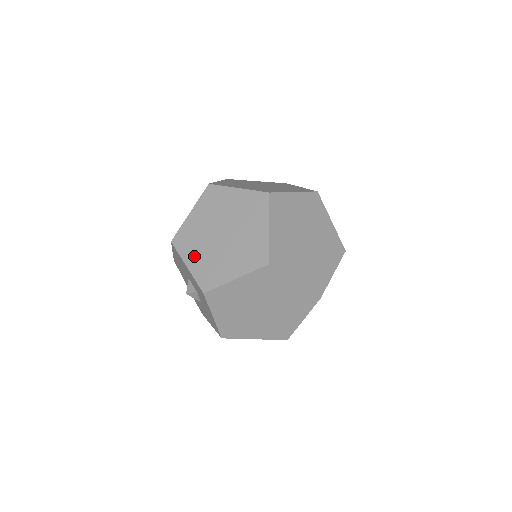
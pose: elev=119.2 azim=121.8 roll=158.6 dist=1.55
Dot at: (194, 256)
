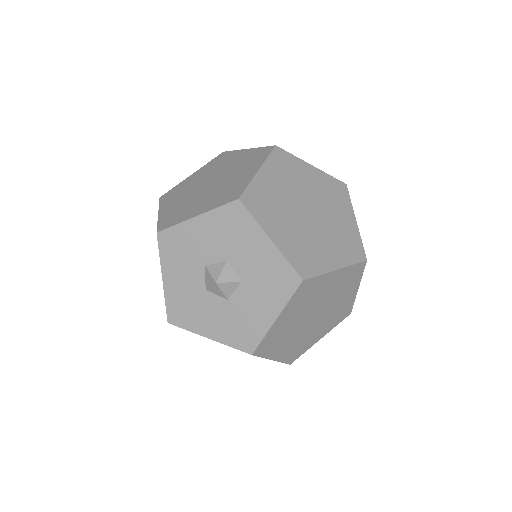
Dot at: (279, 228)
